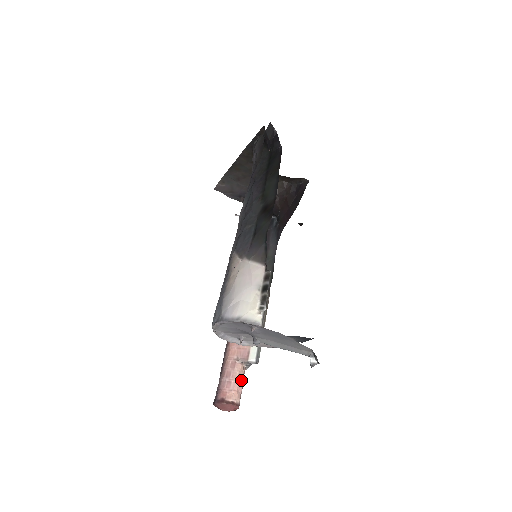
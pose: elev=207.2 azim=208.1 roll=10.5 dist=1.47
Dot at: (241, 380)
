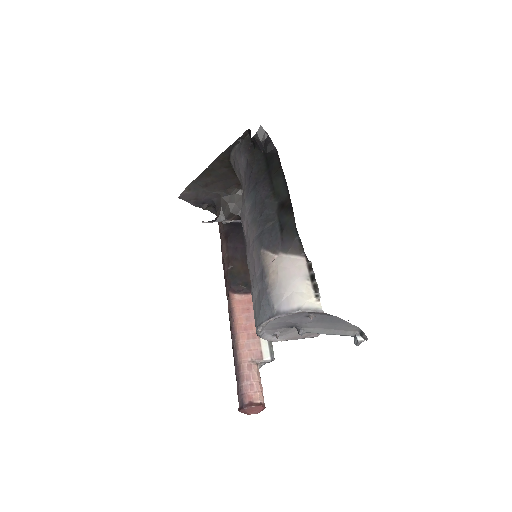
Dot at: (260, 381)
